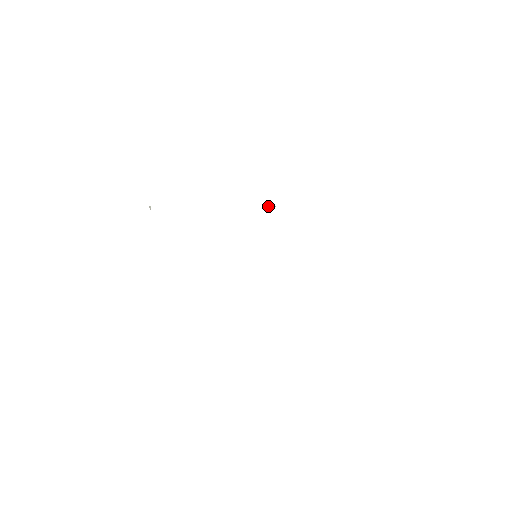
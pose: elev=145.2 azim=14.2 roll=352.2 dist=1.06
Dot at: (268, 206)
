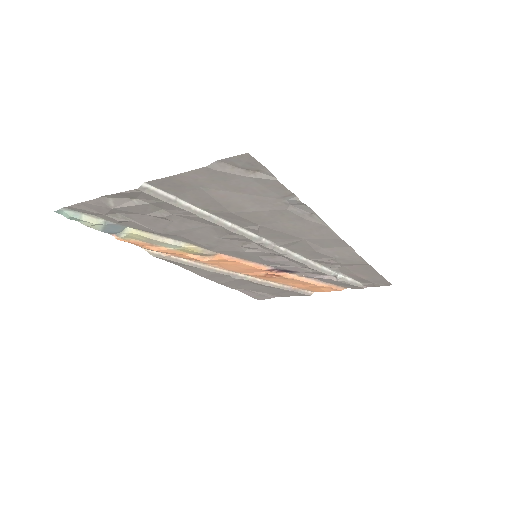
Dot at: (333, 280)
